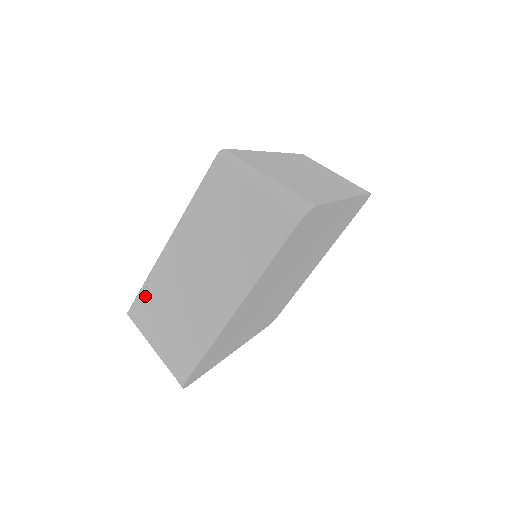
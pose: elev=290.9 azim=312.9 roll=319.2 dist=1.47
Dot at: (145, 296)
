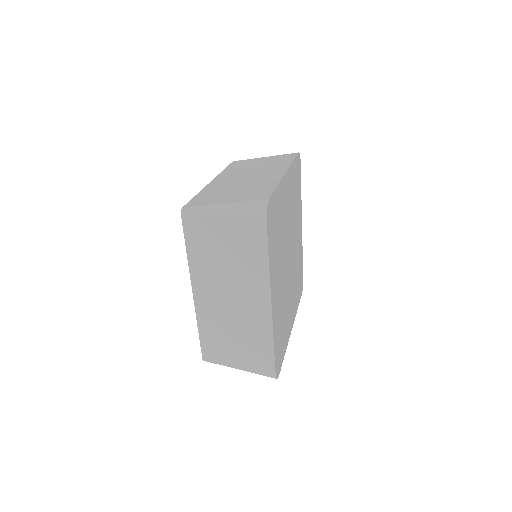
Dot at: (200, 197)
